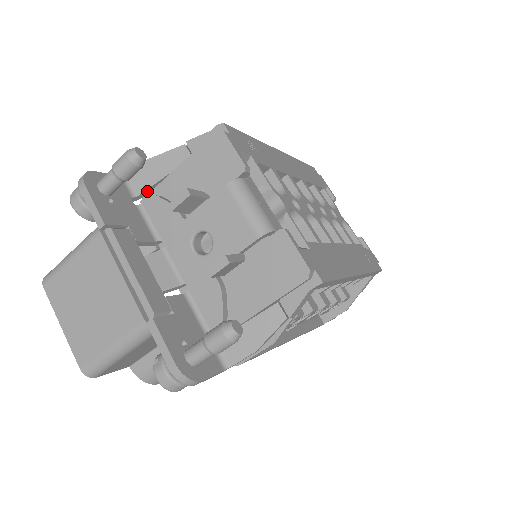
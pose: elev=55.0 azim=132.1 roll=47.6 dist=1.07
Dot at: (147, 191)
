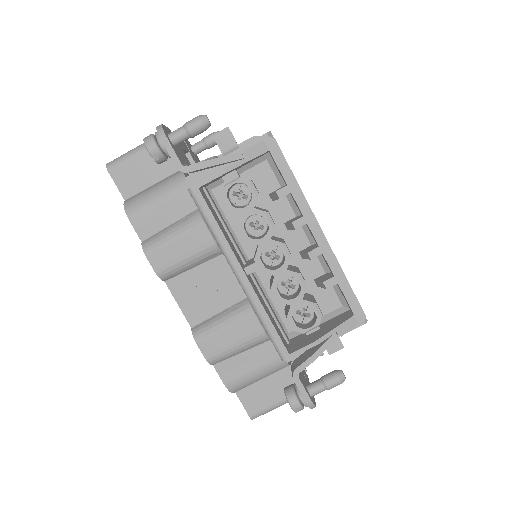
Dot at: occluded
